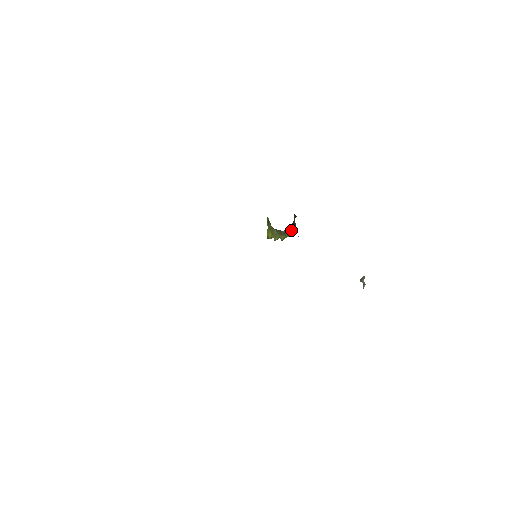
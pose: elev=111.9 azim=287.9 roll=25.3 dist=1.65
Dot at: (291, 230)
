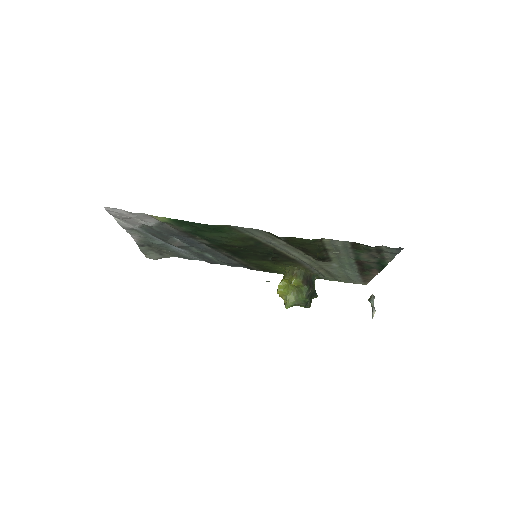
Dot at: (305, 280)
